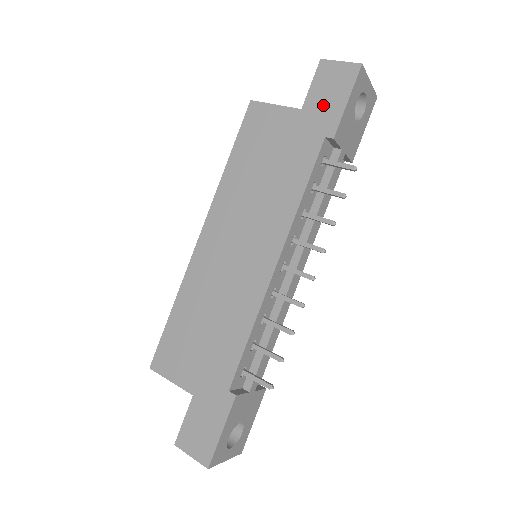
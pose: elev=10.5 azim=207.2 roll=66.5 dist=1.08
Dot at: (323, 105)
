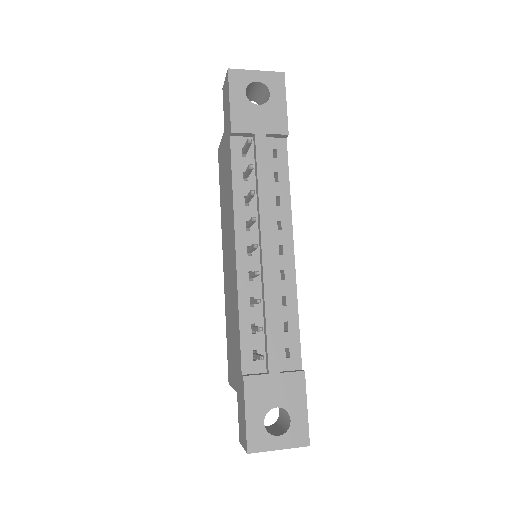
Dot at: (226, 116)
